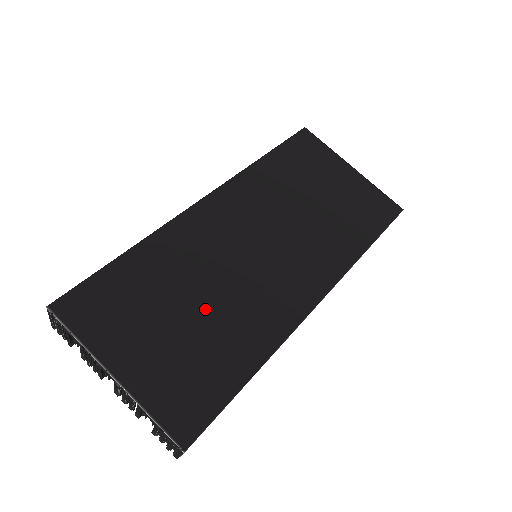
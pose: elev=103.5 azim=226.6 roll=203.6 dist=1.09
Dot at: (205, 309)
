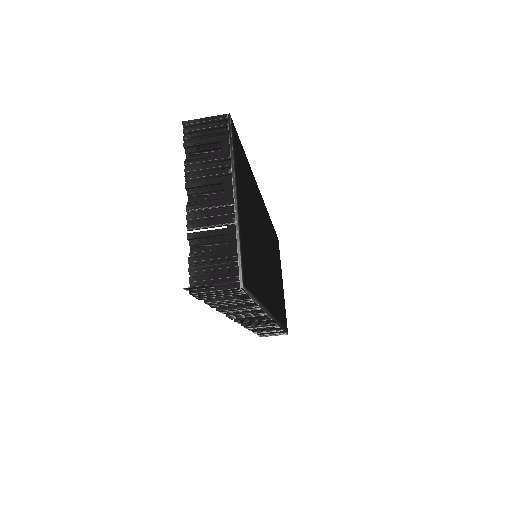
Dot at: (256, 239)
